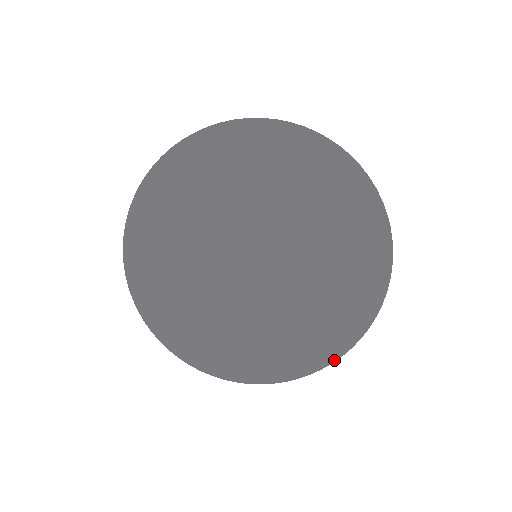
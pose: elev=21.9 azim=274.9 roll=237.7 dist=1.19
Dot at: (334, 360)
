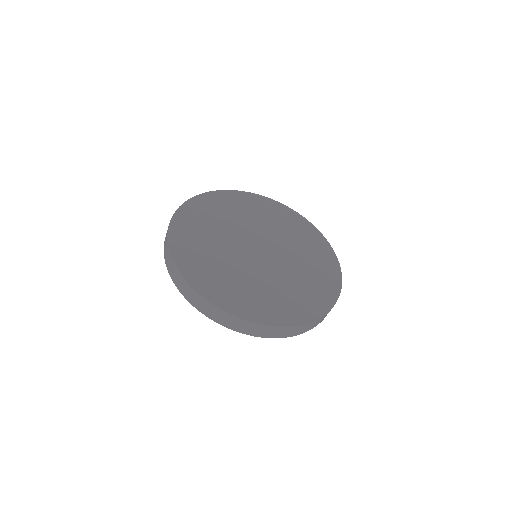
Dot at: (315, 319)
